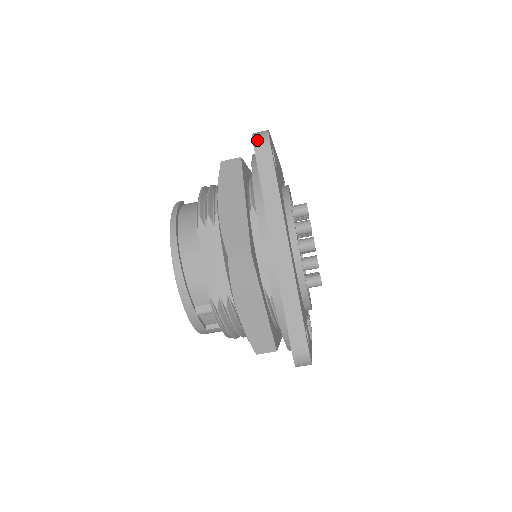
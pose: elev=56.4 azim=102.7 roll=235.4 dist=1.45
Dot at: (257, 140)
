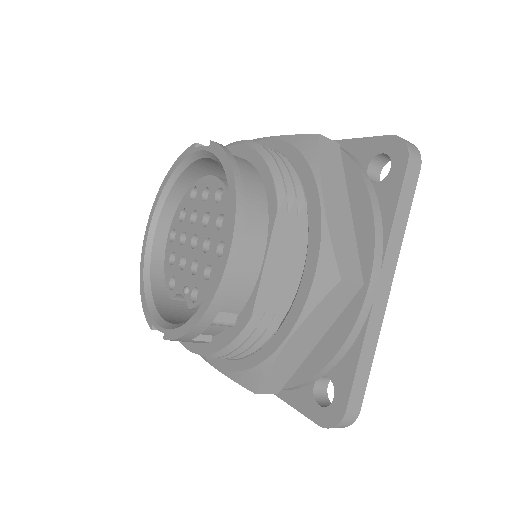
Dot at: (412, 151)
